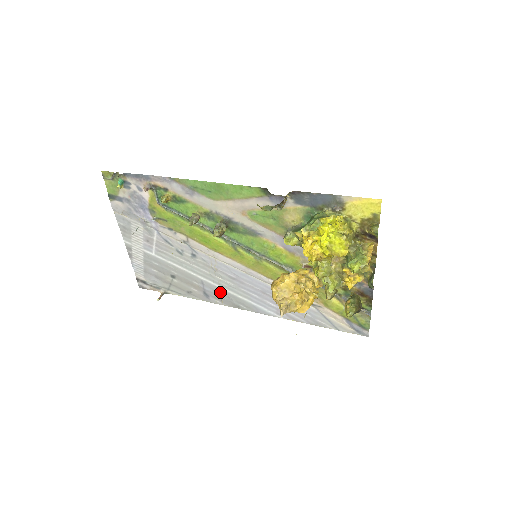
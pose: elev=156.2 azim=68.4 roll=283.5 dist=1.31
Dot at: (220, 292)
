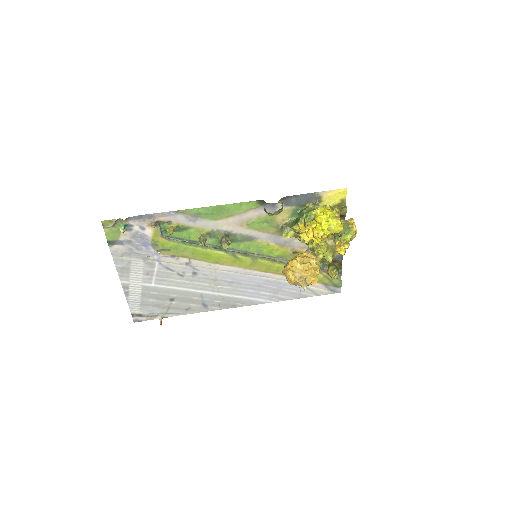
Dot at: (218, 299)
